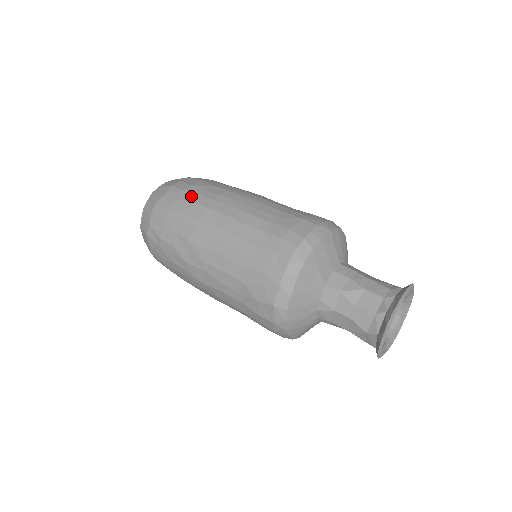
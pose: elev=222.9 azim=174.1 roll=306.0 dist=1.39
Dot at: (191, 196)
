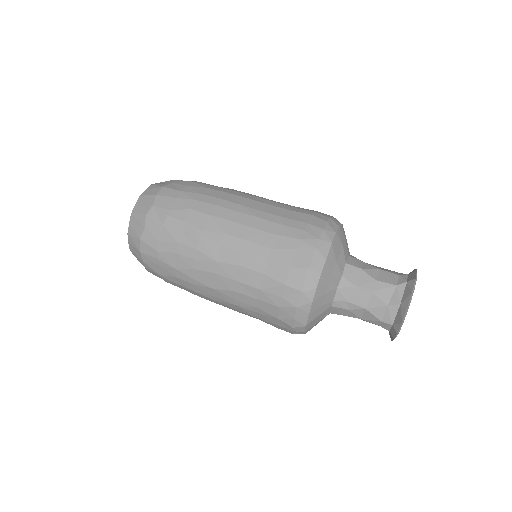
Dot at: (204, 185)
